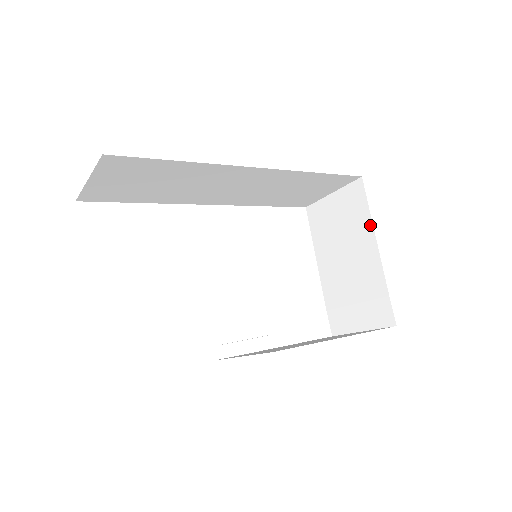
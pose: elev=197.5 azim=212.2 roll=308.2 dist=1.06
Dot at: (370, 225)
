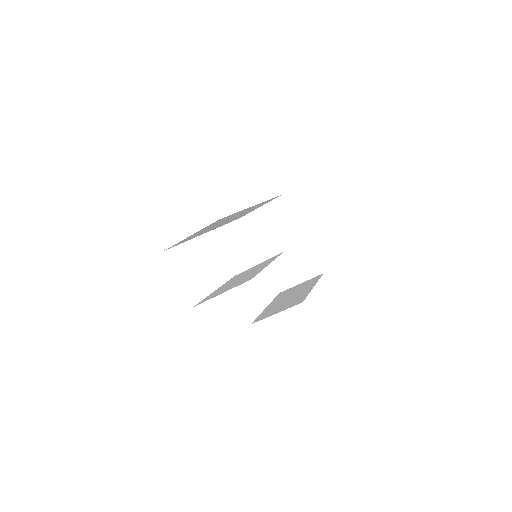
Dot at: (295, 222)
